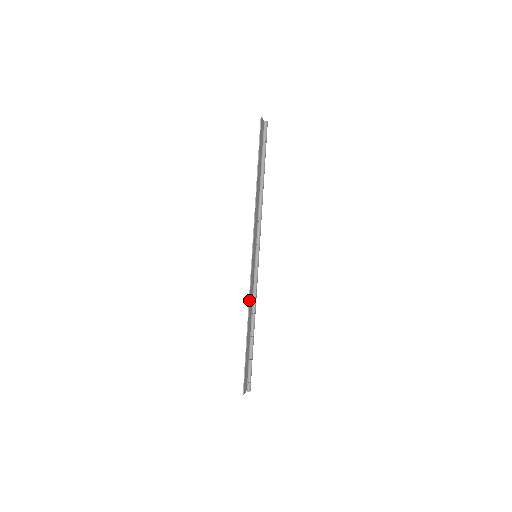
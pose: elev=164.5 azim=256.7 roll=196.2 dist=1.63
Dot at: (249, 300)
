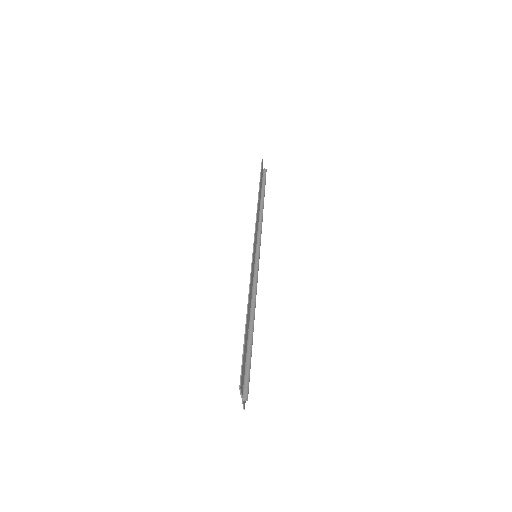
Dot at: (250, 281)
